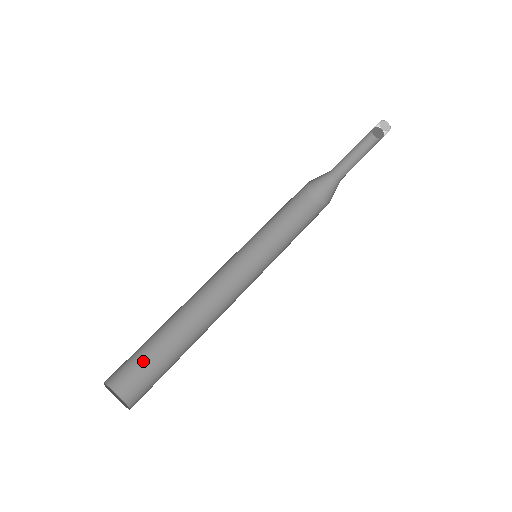
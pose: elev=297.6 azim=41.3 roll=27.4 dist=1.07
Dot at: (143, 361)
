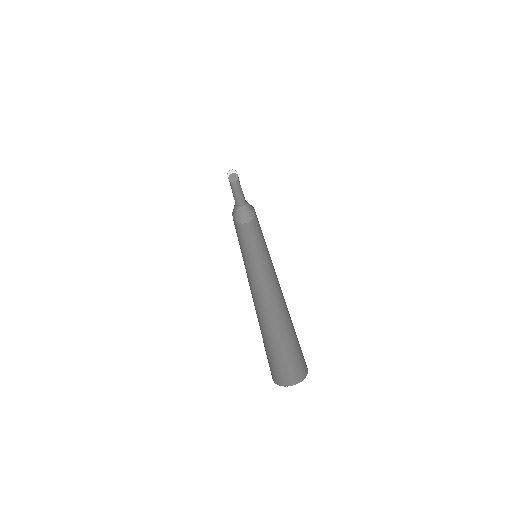
Dot at: (275, 357)
